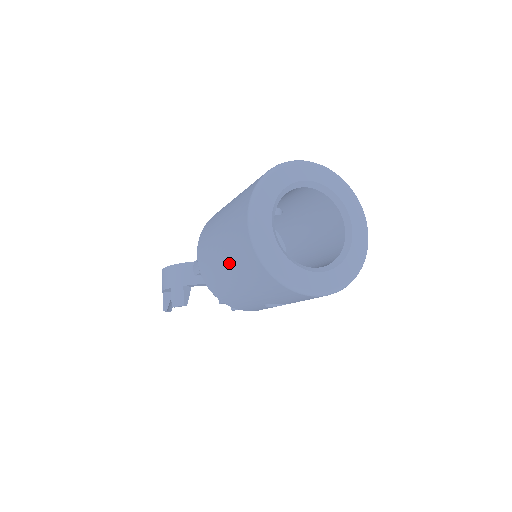
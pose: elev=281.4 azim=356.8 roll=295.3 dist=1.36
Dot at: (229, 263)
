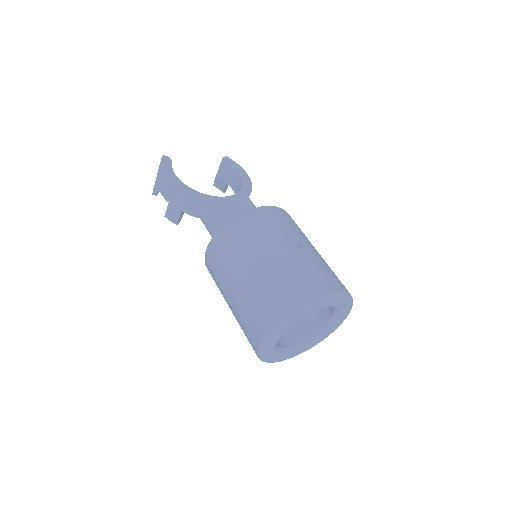
Dot at: (234, 313)
